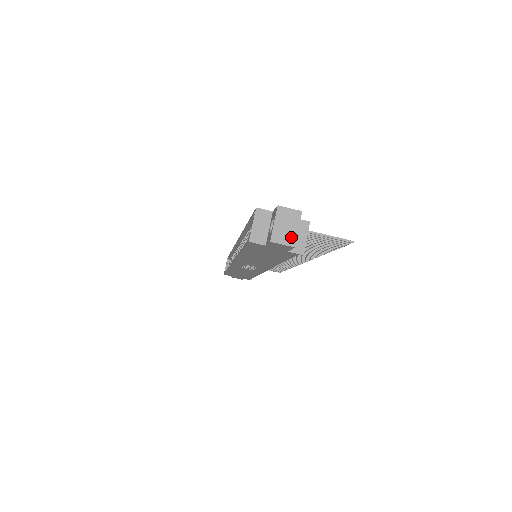
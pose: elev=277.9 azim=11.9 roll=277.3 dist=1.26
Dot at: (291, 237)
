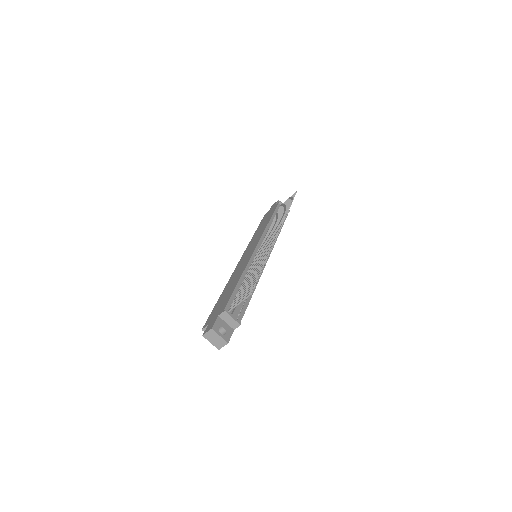
Dot at: (222, 341)
